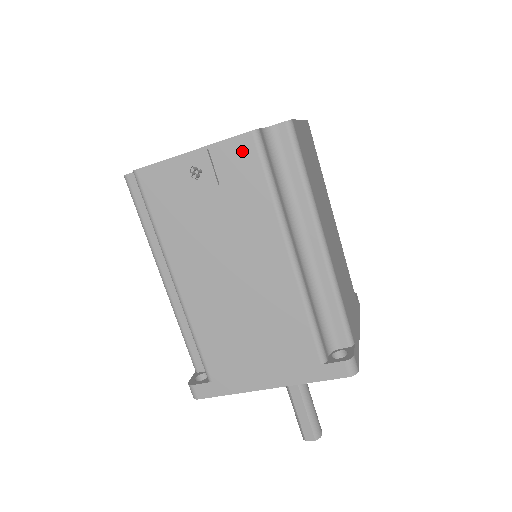
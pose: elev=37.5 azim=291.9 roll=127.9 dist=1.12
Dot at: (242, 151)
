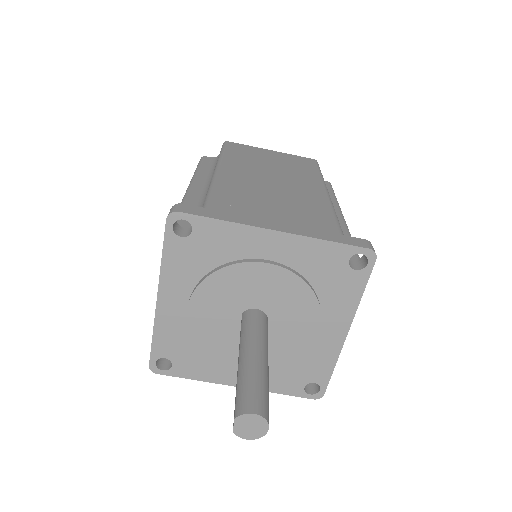
Dot at: occluded
